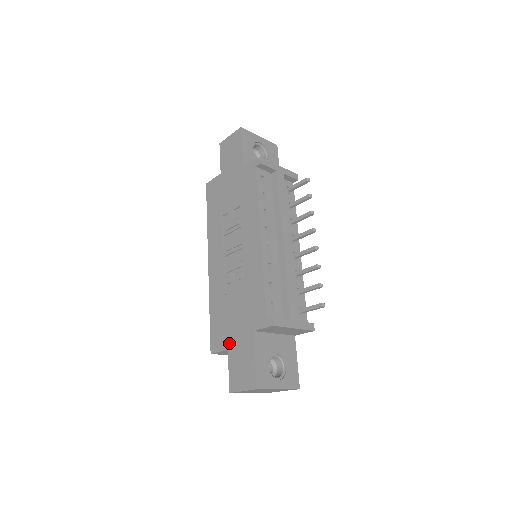
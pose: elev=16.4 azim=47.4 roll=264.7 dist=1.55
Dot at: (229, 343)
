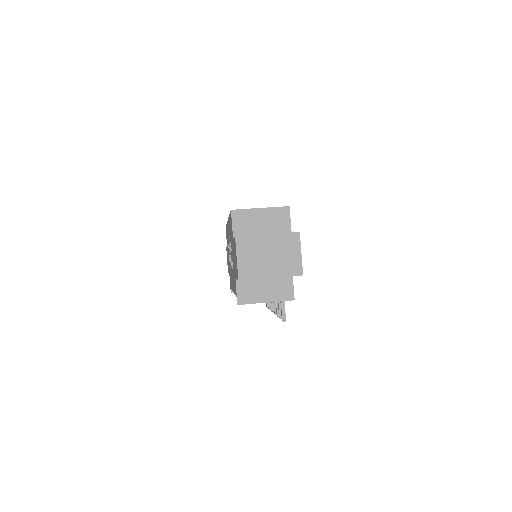
Dot at: occluded
